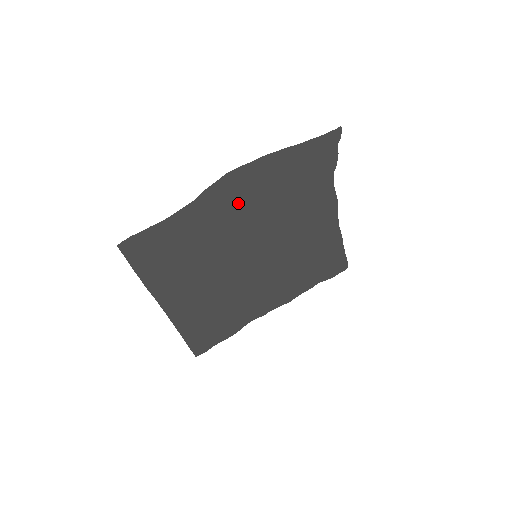
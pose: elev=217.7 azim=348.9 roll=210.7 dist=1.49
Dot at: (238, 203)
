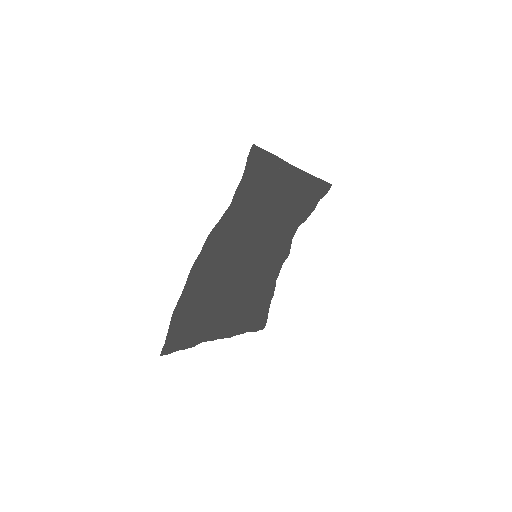
Dot at: (279, 194)
